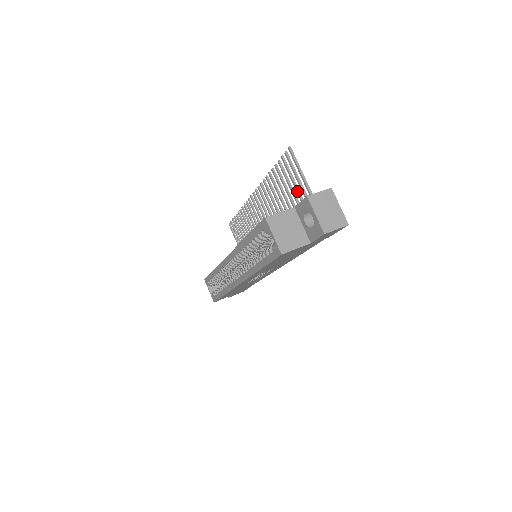
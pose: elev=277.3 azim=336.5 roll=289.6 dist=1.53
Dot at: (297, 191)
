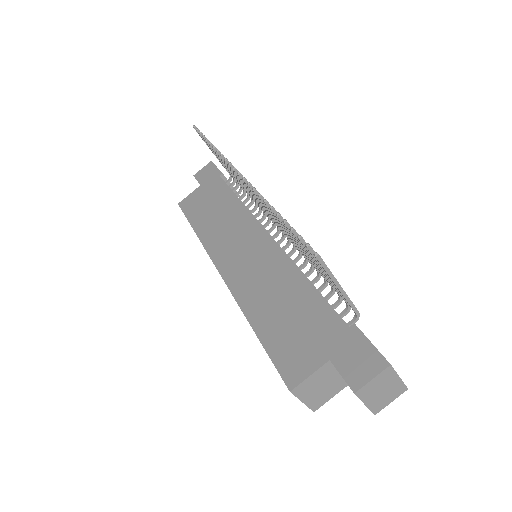
Dot at: (325, 276)
